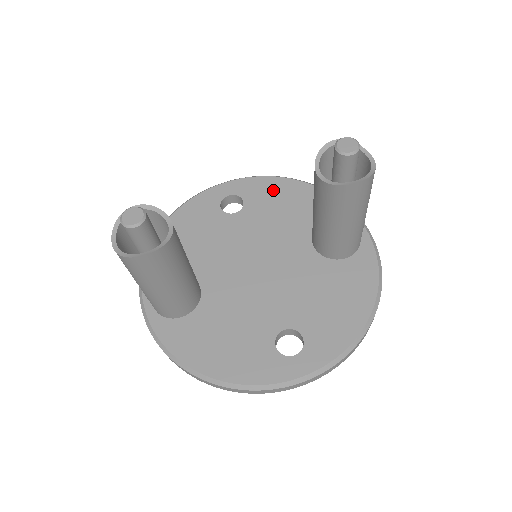
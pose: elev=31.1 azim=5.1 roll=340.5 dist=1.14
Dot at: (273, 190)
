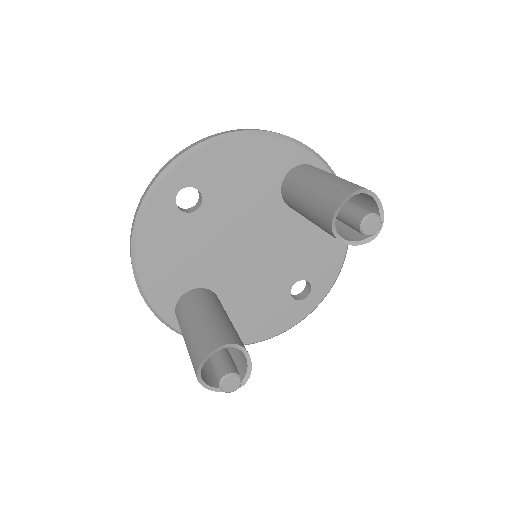
Dot at: (221, 162)
